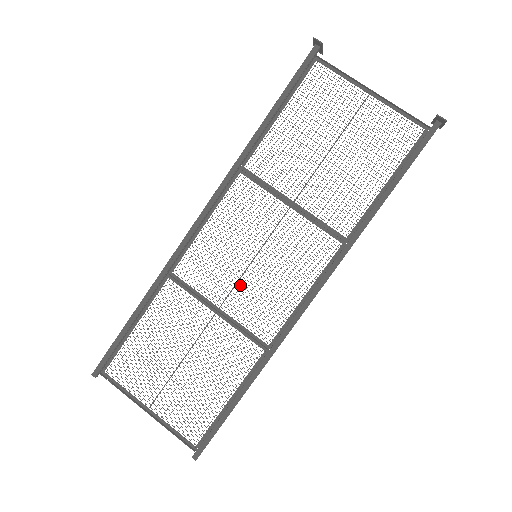
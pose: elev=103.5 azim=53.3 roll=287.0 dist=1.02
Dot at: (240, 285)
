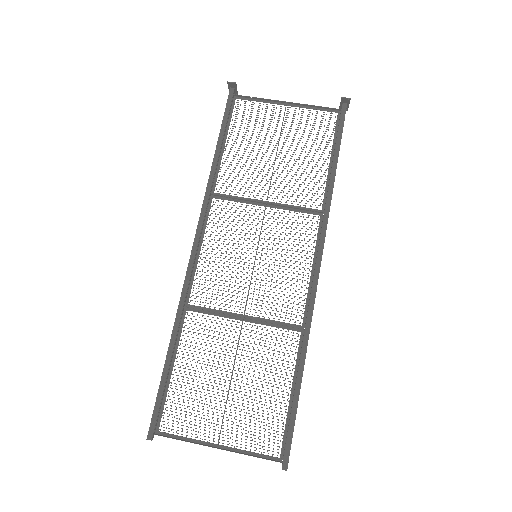
Dot at: occluded
